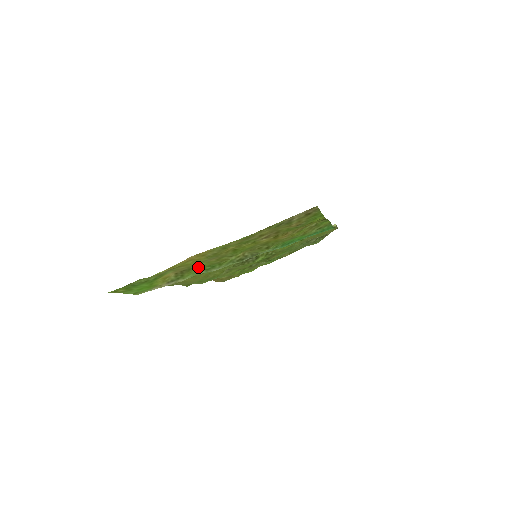
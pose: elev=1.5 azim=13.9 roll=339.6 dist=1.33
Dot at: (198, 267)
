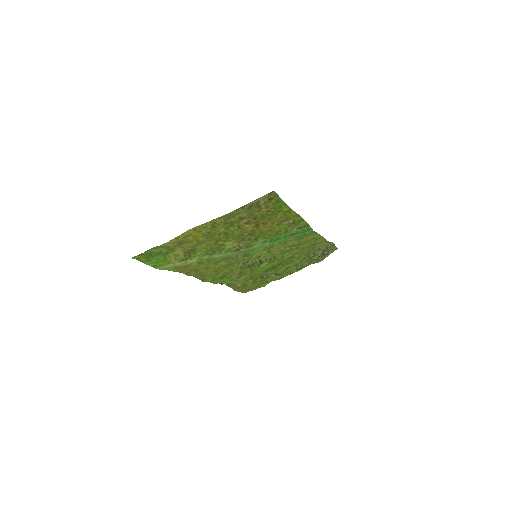
Dot at: (201, 250)
